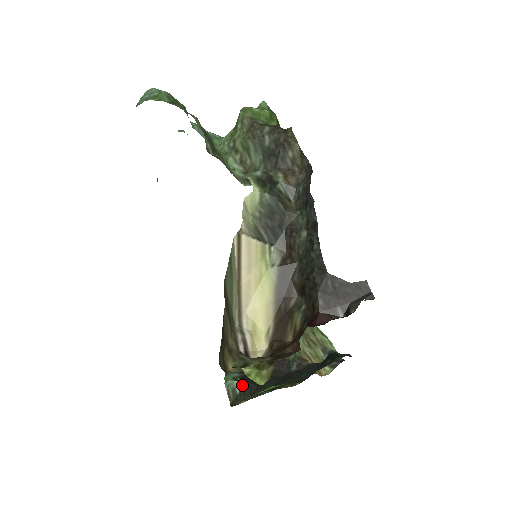
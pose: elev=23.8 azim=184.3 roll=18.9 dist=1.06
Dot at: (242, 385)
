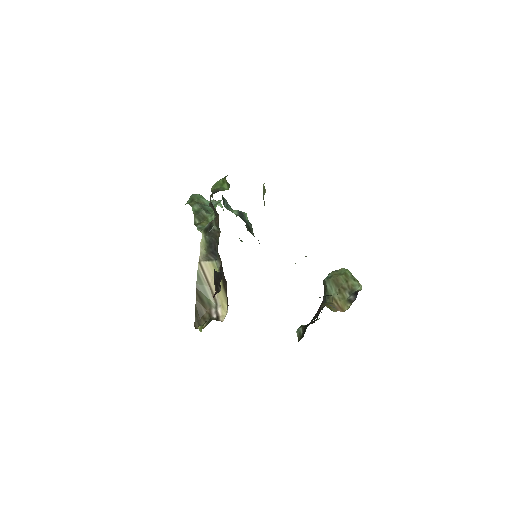
Dot at: (304, 329)
